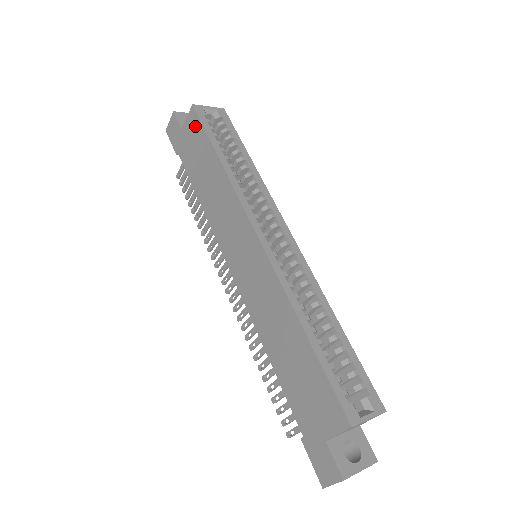
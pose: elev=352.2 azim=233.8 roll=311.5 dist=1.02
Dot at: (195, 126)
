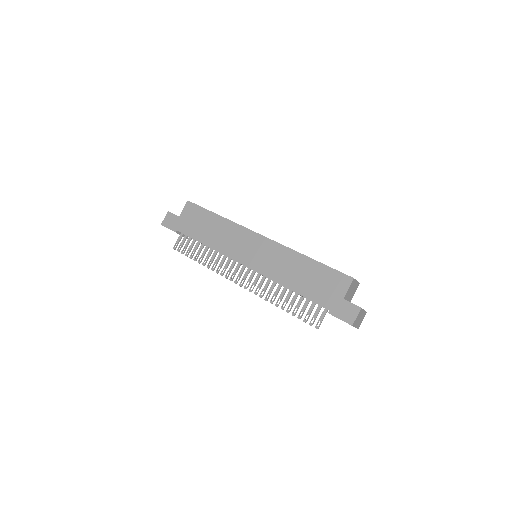
Dot at: (193, 209)
